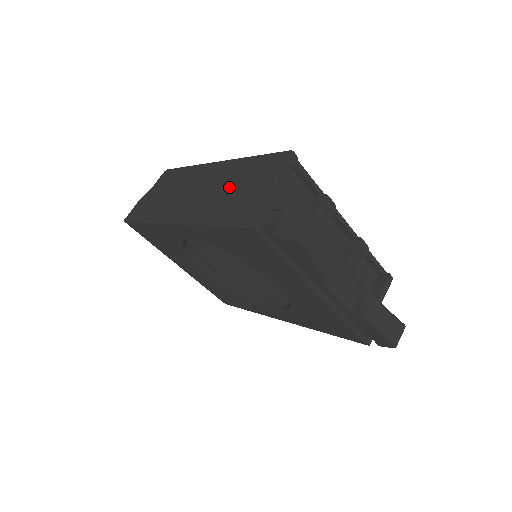
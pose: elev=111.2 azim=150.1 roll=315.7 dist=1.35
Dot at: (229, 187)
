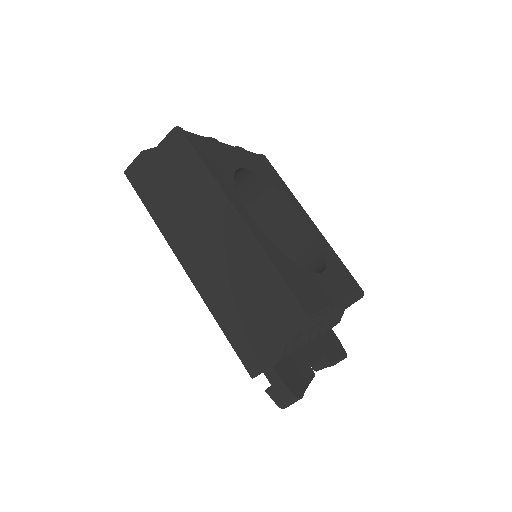
Dot at: (243, 292)
